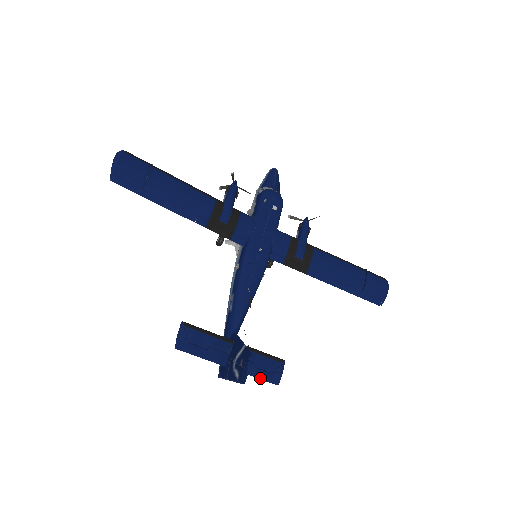
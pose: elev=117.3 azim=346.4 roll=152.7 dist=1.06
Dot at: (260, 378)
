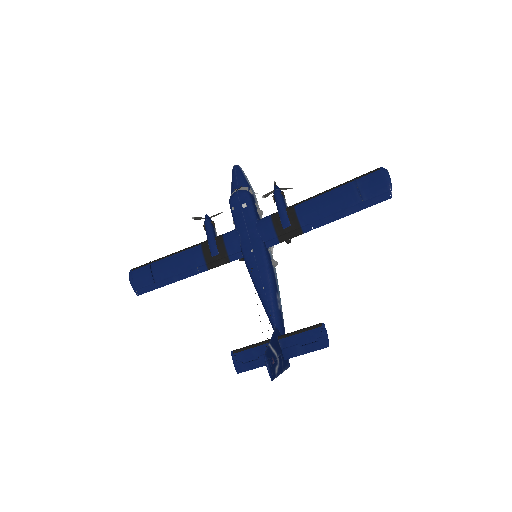
Dot at: (311, 351)
